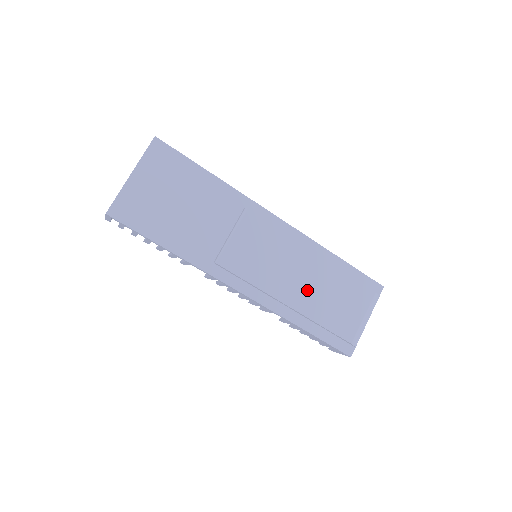
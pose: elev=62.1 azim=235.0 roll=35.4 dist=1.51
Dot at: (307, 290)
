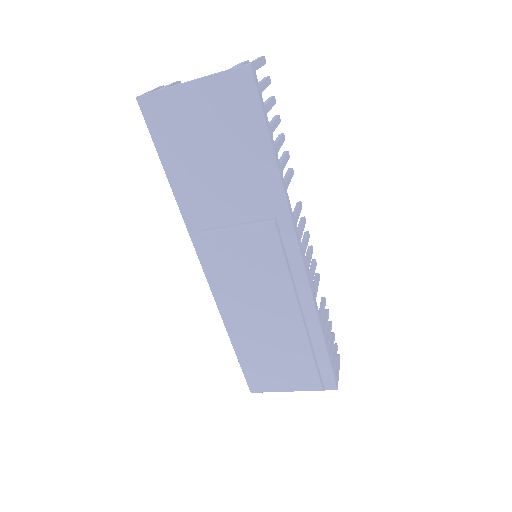
Dot at: (261, 328)
